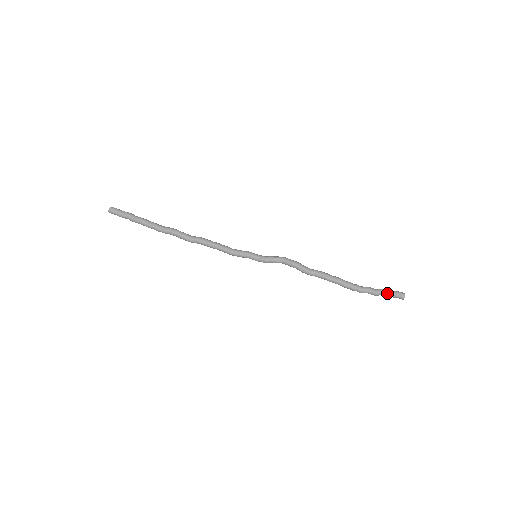
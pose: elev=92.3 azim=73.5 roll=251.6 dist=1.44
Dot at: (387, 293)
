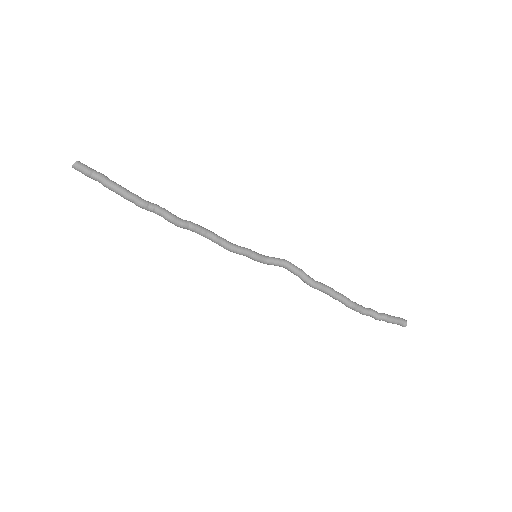
Dot at: (390, 320)
